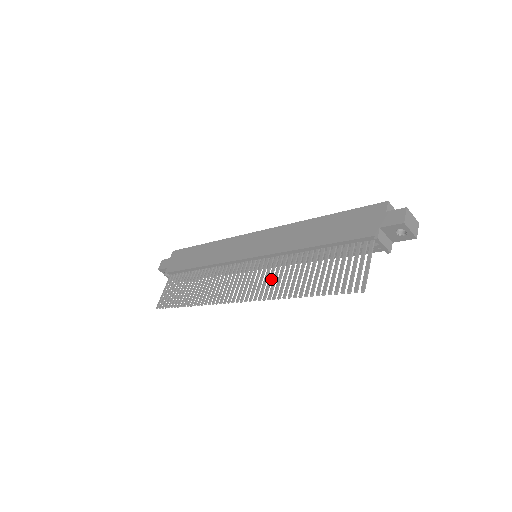
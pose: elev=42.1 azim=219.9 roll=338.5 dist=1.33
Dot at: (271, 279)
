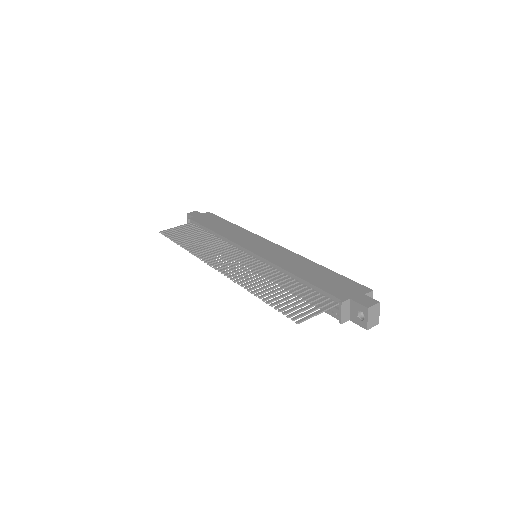
Dot at: (250, 273)
